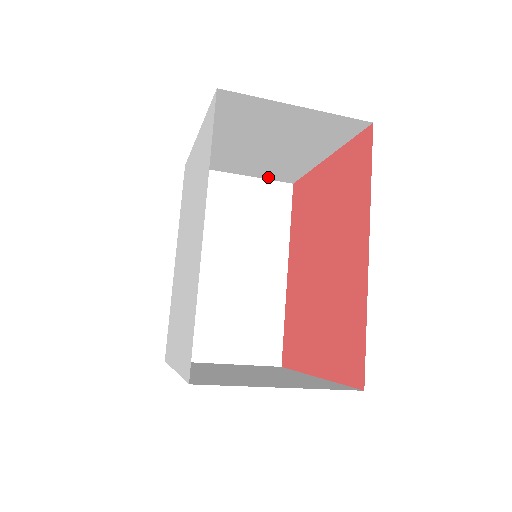
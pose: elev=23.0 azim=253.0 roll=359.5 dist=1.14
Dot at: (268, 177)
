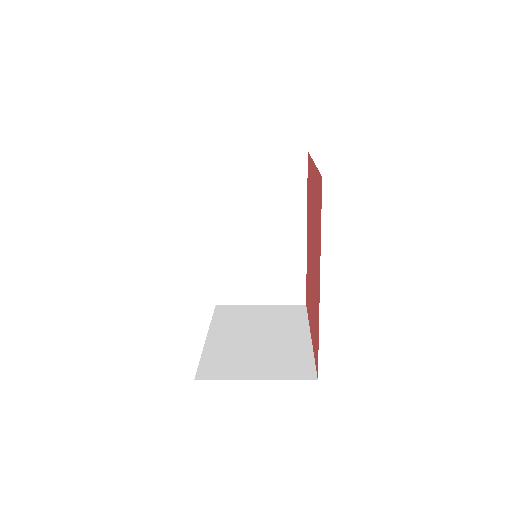
Dot at: (281, 152)
